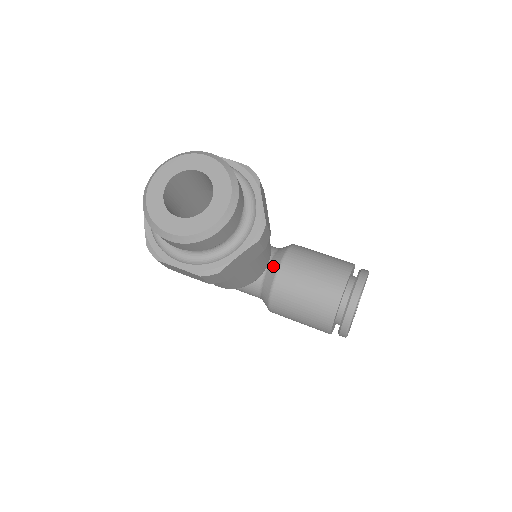
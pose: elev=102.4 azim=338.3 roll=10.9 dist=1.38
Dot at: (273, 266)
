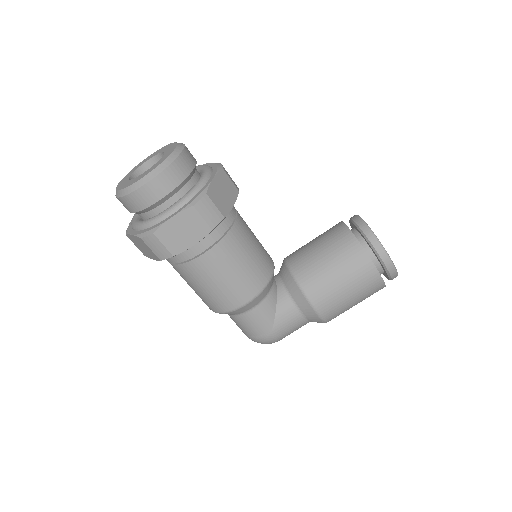
Dot at: (282, 269)
